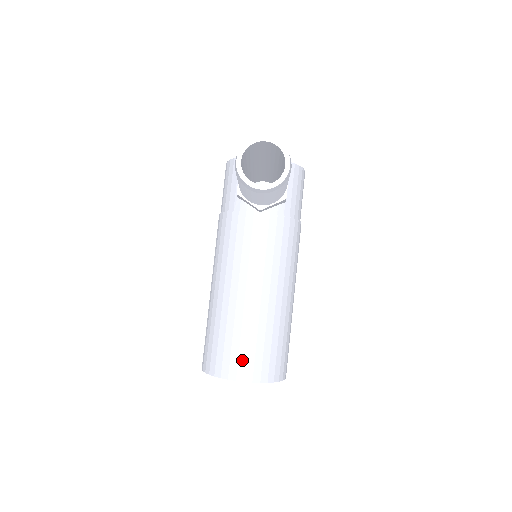
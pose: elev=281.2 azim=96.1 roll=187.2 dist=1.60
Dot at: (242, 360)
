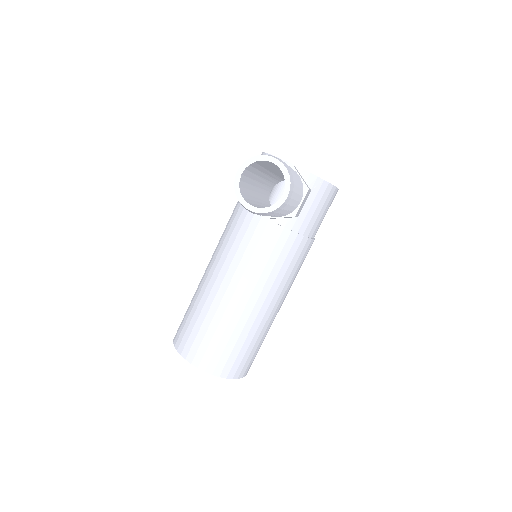
Dot at: (202, 349)
